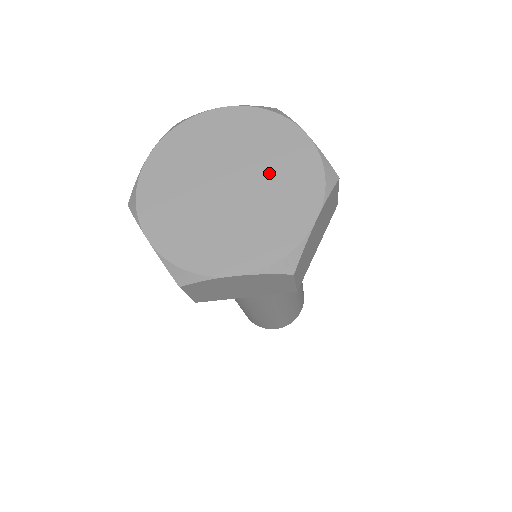
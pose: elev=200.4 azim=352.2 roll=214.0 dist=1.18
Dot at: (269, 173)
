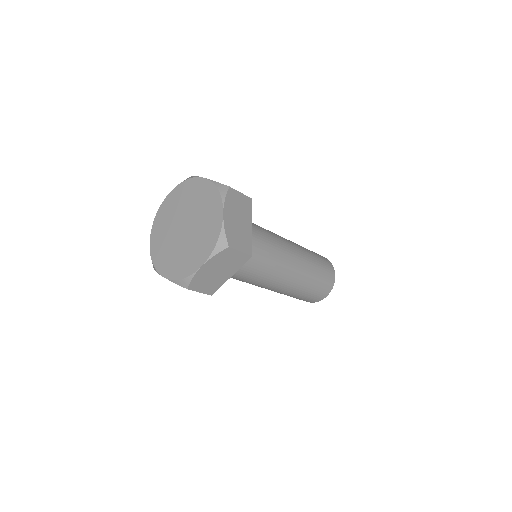
Dot at: (197, 209)
